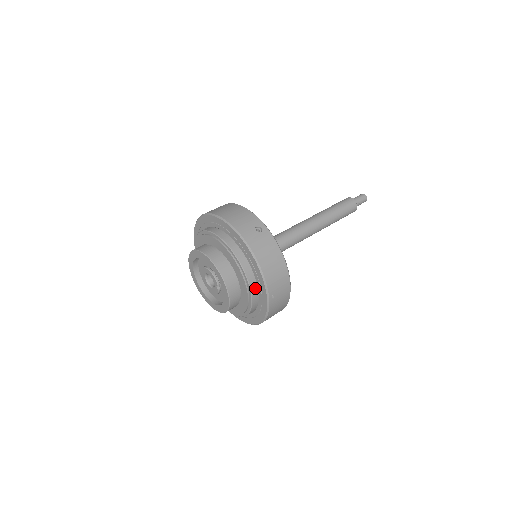
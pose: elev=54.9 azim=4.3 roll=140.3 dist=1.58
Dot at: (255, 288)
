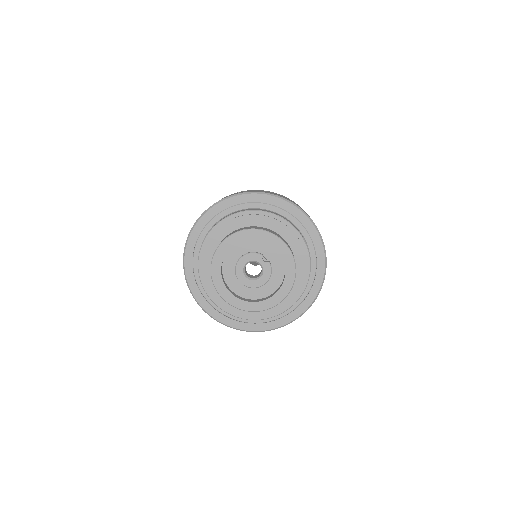
Dot at: (289, 222)
